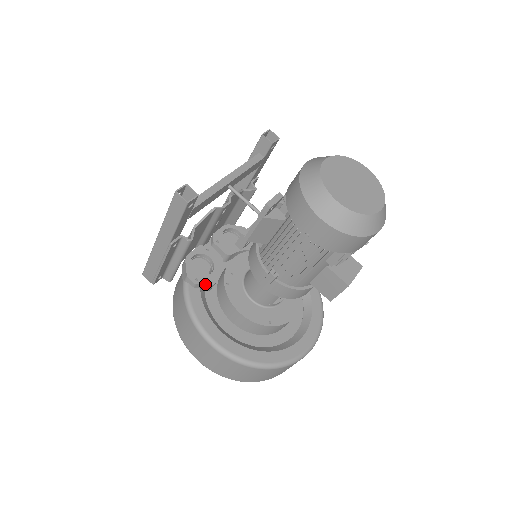
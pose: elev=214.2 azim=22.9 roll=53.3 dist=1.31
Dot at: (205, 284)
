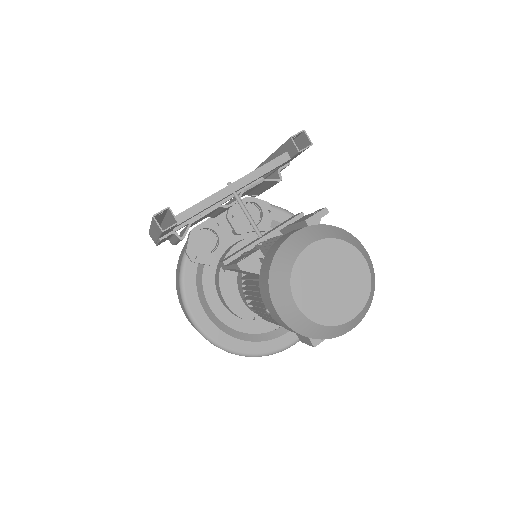
Dot at: (202, 263)
